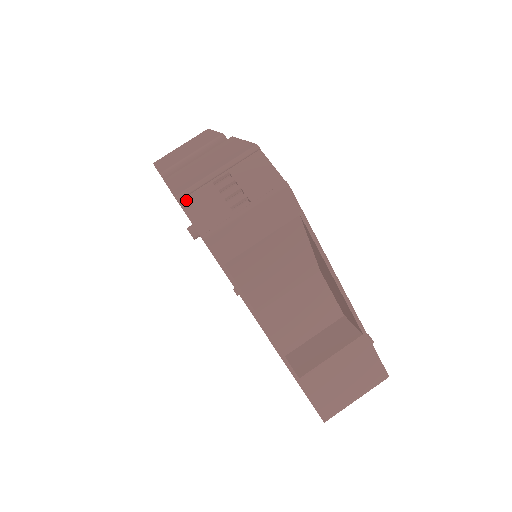
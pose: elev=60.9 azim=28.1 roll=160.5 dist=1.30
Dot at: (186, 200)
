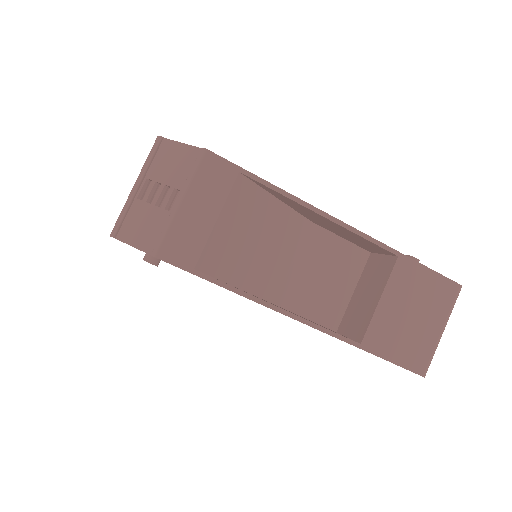
Dot at: (122, 231)
